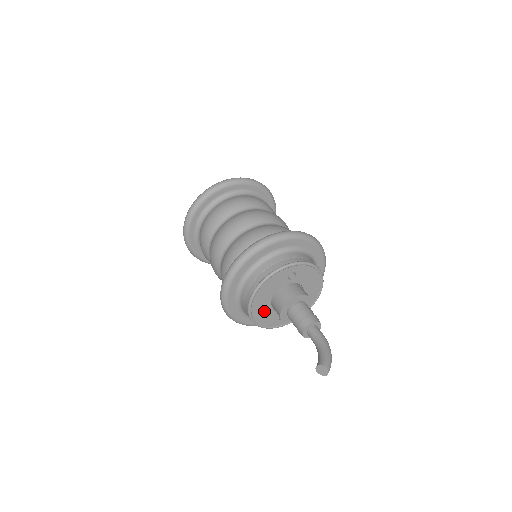
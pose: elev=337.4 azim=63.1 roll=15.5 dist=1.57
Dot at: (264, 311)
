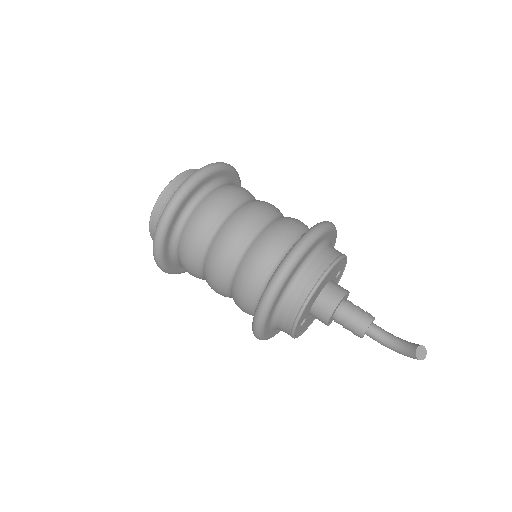
Dot at: (314, 297)
